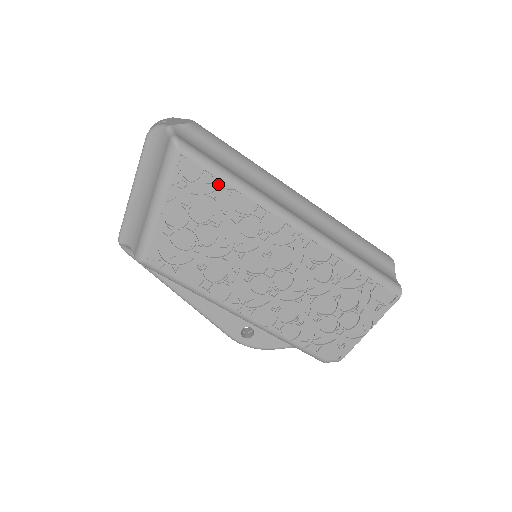
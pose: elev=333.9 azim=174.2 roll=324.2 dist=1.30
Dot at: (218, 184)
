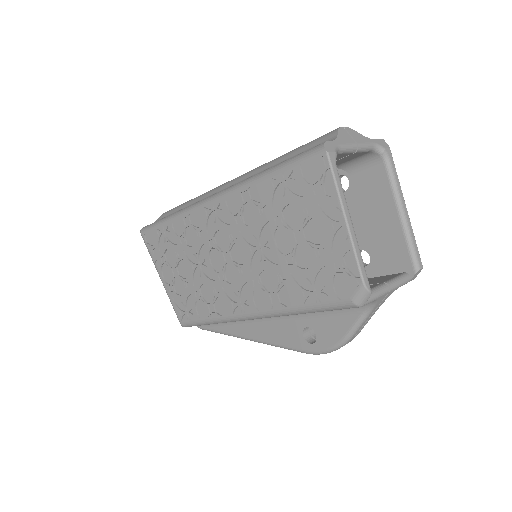
Dot at: (163, 230)
